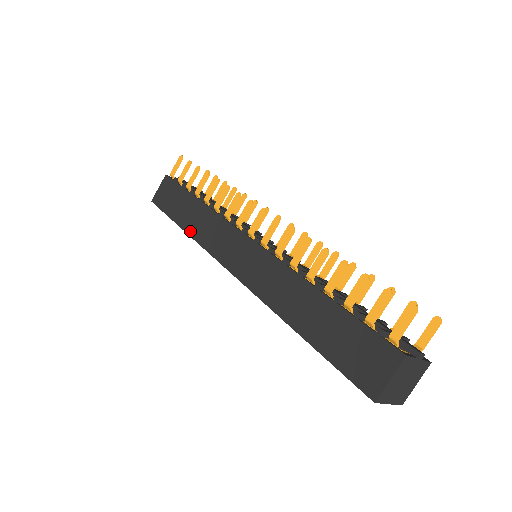
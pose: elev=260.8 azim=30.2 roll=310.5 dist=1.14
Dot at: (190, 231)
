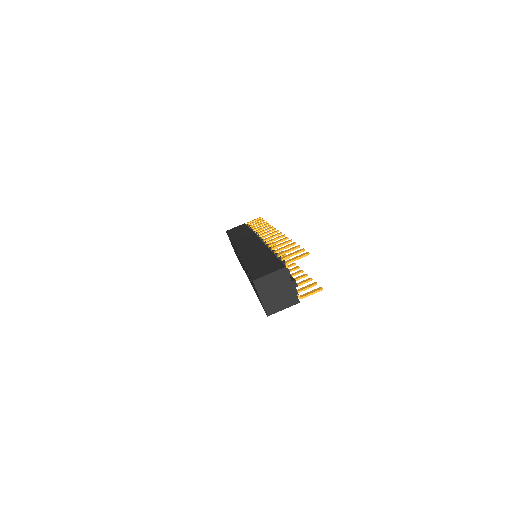
Dot at: (233, 238)
